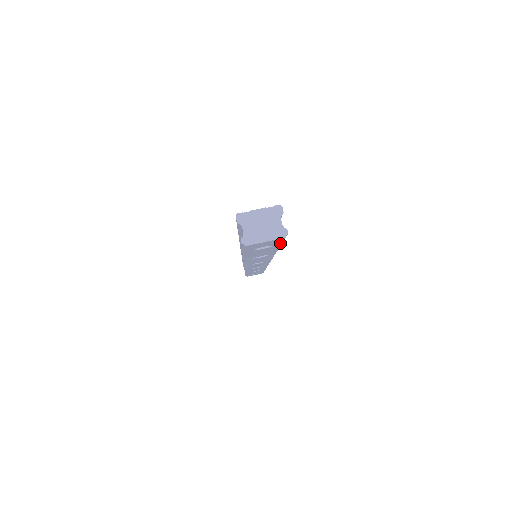
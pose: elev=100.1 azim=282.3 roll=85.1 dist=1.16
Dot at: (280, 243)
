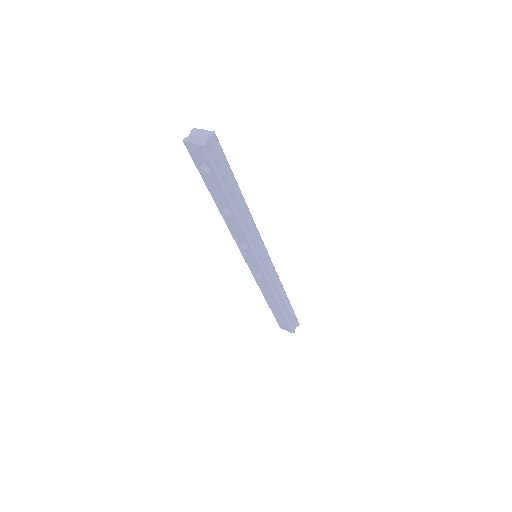
Dot at: (211, 166)
